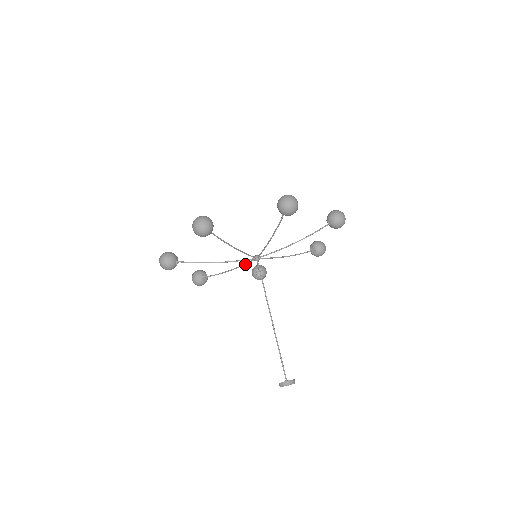
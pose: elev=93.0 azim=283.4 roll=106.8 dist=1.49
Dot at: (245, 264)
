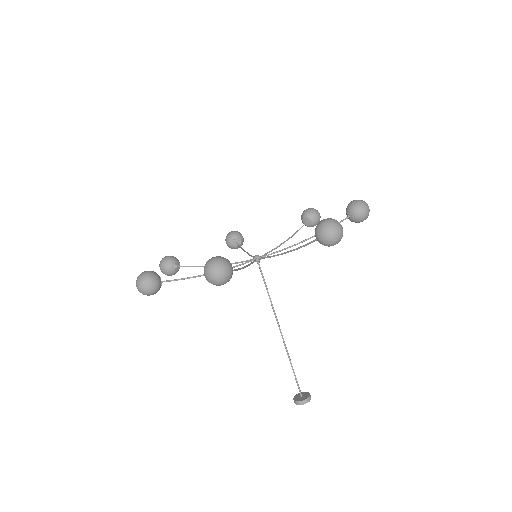
Dot at: occluded
